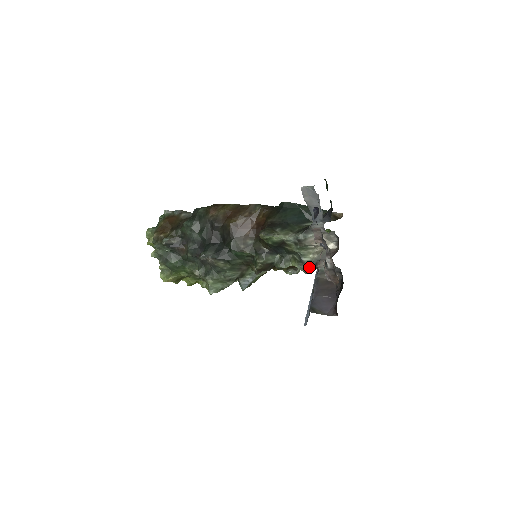
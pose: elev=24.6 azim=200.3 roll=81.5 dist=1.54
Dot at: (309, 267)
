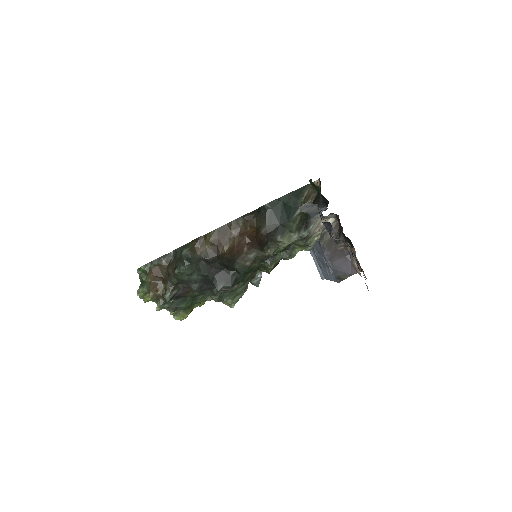
Dot at: occluded
